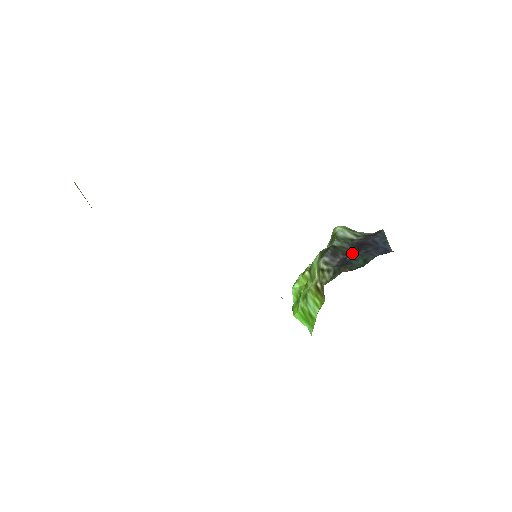
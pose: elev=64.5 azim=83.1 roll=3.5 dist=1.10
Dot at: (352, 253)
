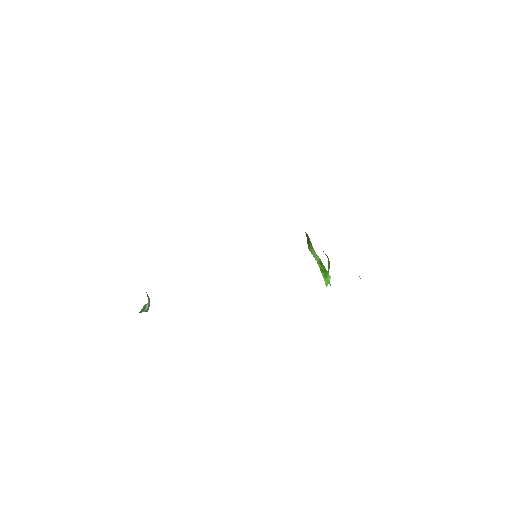
Dot at: occluded
